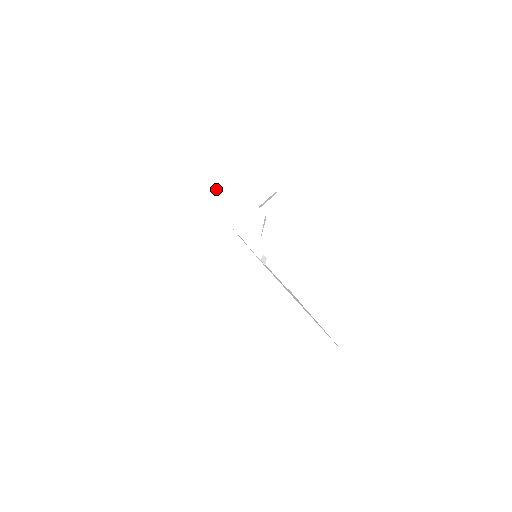
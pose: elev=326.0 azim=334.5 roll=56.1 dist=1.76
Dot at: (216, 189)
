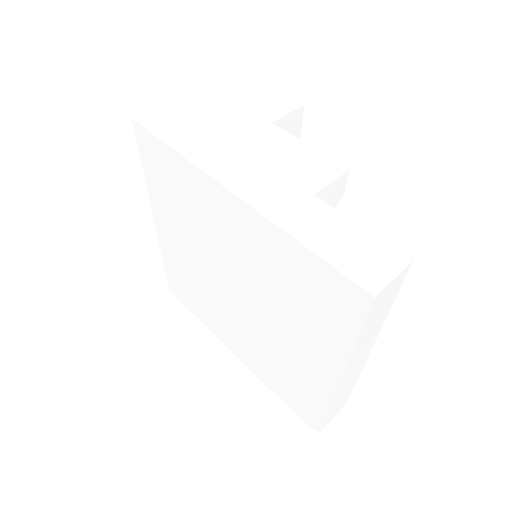
Dot at: (252, 133)
